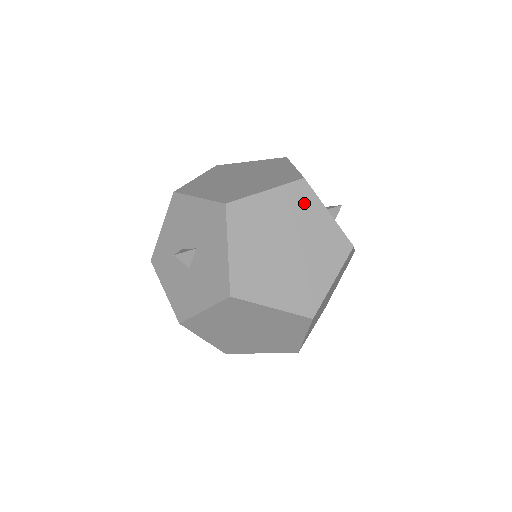
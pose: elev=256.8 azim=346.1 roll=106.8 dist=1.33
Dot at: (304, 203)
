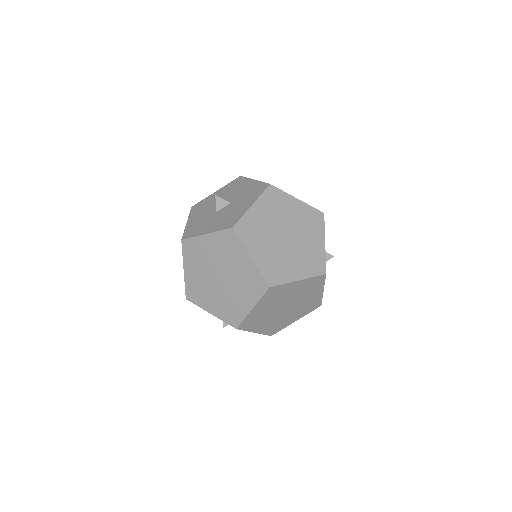
Dot at: (314, 224)
